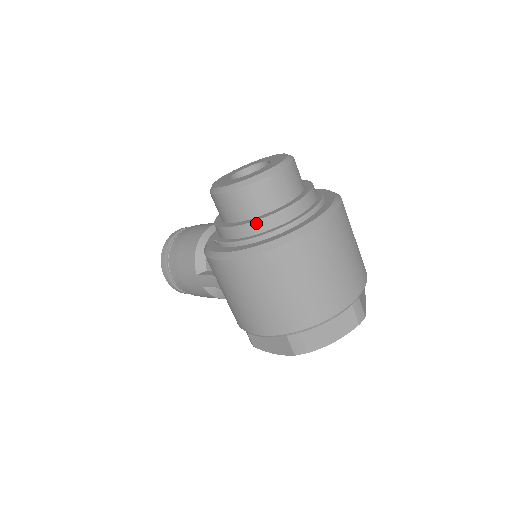
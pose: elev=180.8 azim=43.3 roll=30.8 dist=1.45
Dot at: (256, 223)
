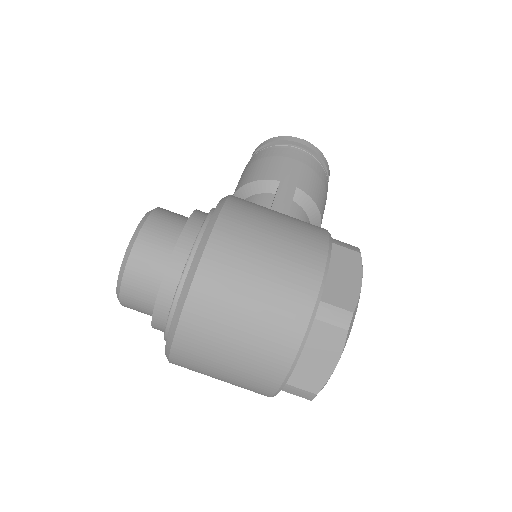
Dot at: occluded
